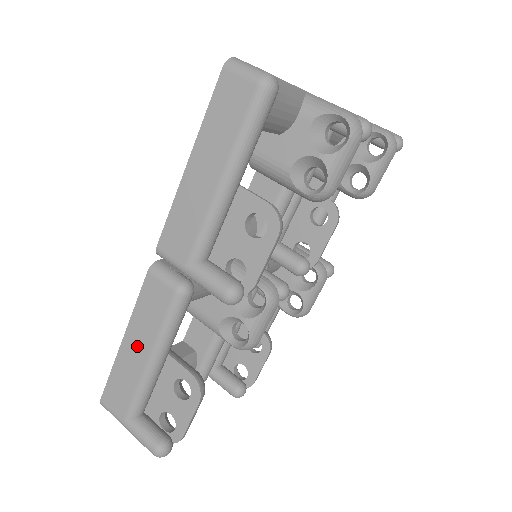
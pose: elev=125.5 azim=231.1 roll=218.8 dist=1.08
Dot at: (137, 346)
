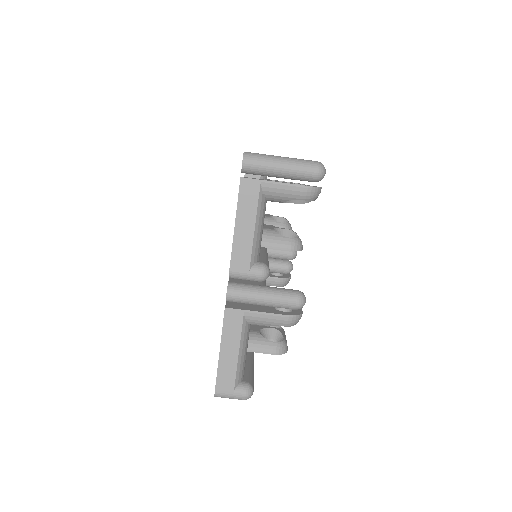
Dot at: occluded
